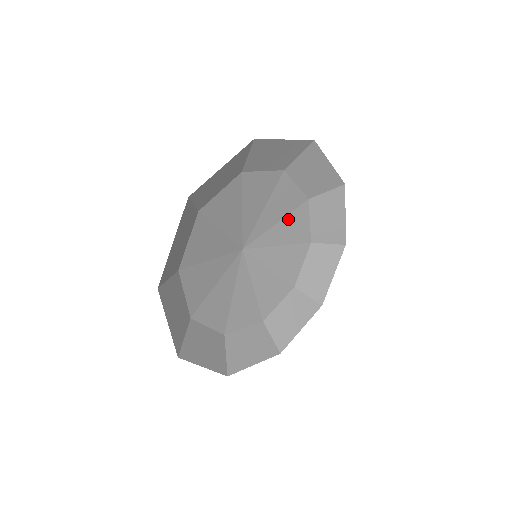
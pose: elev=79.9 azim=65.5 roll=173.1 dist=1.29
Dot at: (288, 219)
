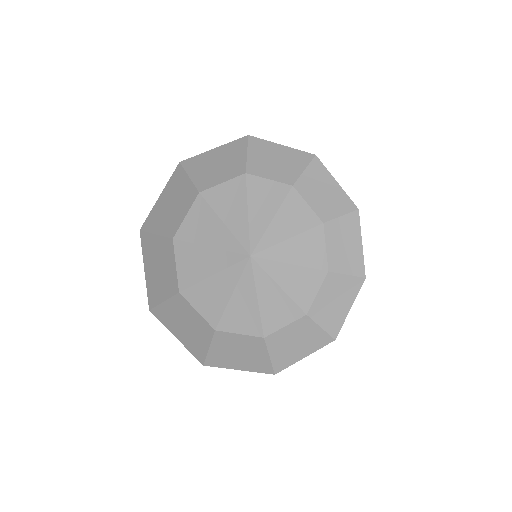
Dot at: (301, 238)
